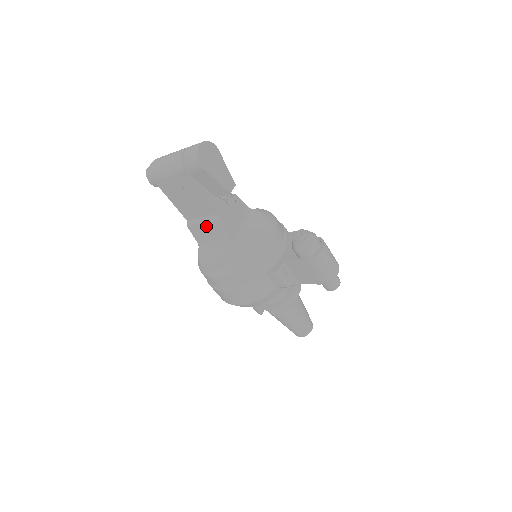
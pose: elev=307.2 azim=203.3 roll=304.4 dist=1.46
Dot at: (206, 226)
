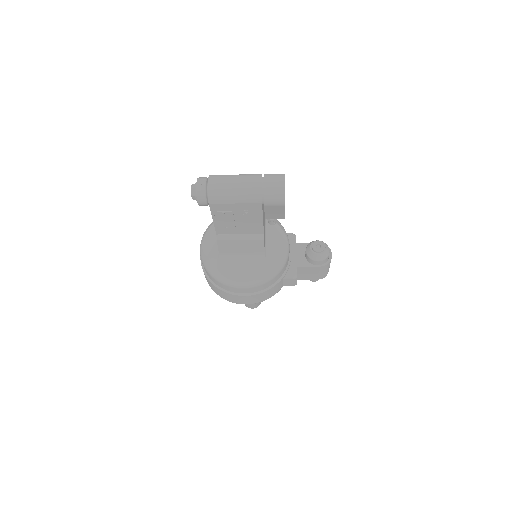
Dot at: (243, 242)
